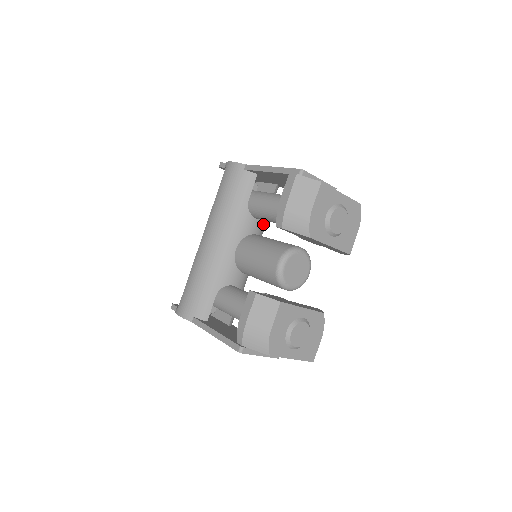
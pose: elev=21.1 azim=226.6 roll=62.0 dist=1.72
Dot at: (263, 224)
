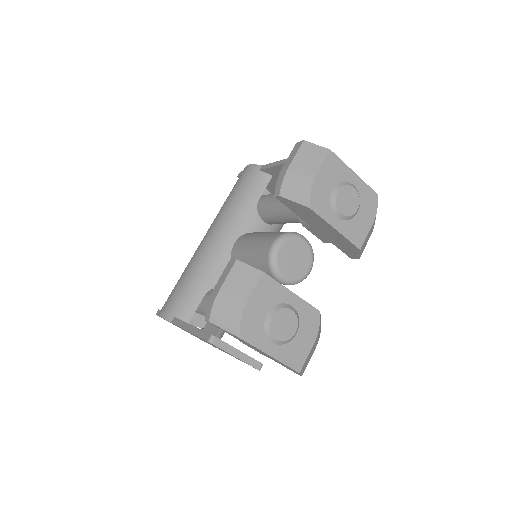
Dot at: occluded
